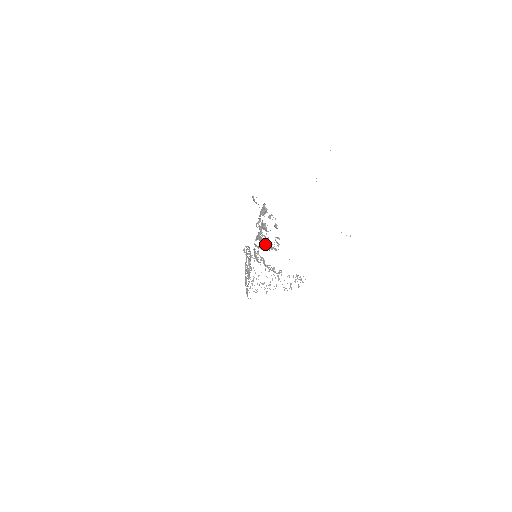
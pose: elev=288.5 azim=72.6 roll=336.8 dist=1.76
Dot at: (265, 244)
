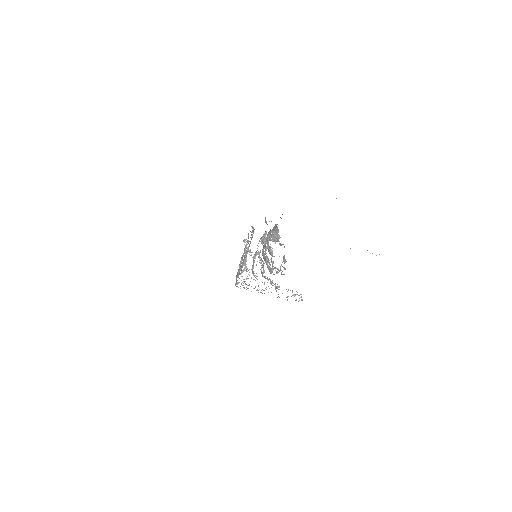
Dot at: (267, 265)
